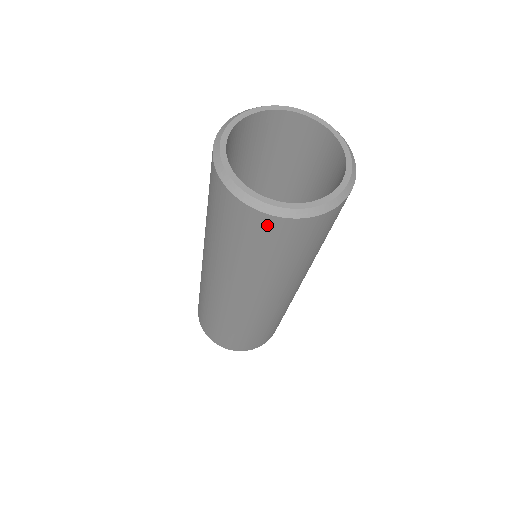
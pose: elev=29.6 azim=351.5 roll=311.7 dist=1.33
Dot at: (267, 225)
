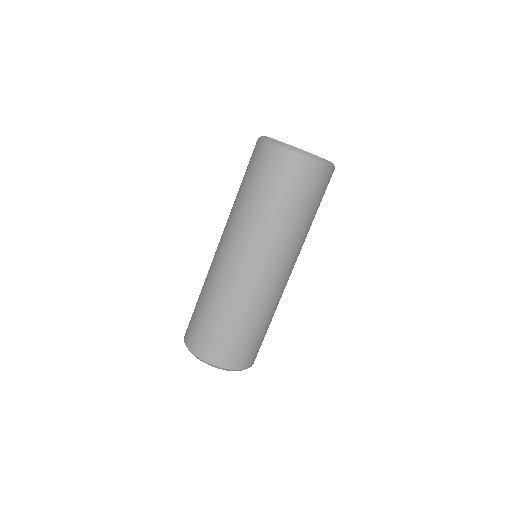
Dot at: (318, 172)
